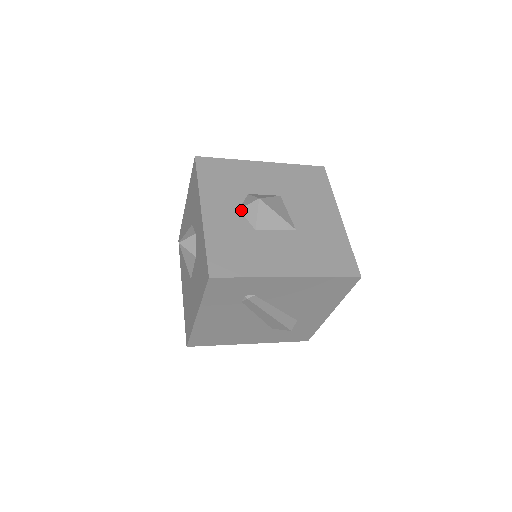
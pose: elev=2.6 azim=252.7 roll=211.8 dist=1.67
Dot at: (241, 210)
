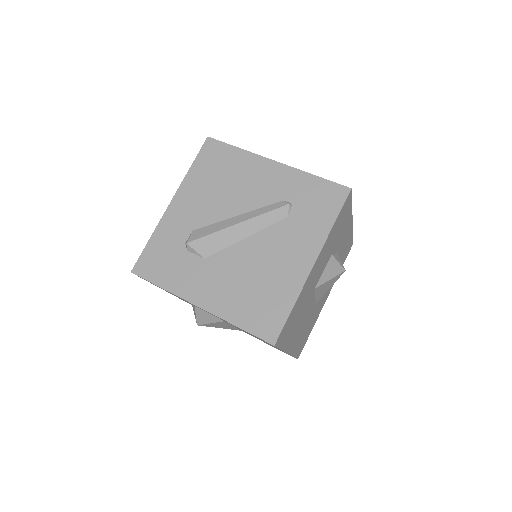
Dot at: occluded
